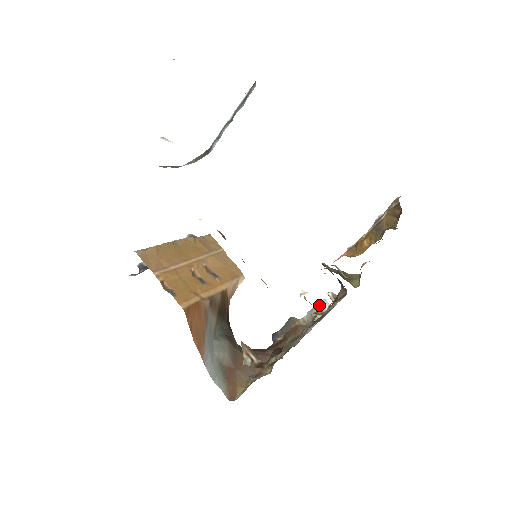
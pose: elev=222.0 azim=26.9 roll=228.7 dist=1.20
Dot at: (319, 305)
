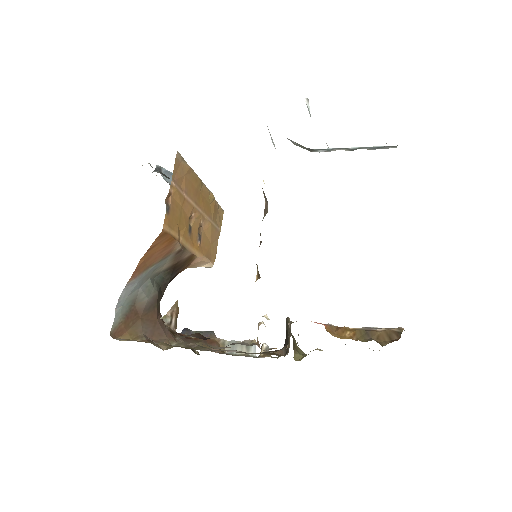
Dot at: occluded
